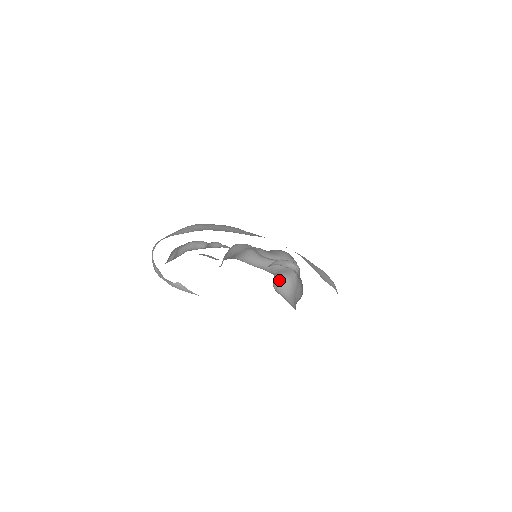
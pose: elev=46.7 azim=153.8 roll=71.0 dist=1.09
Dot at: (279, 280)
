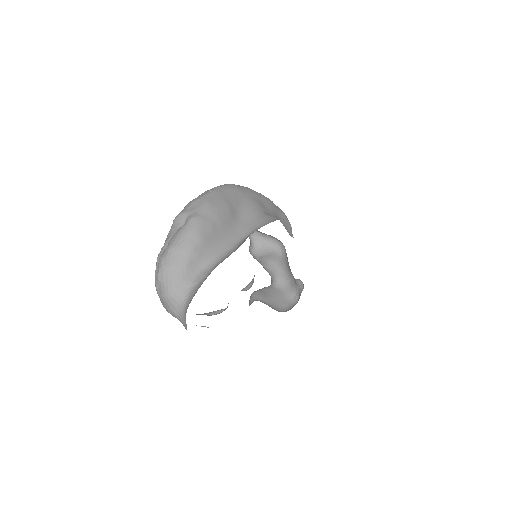
Dot at: (261, 254)
